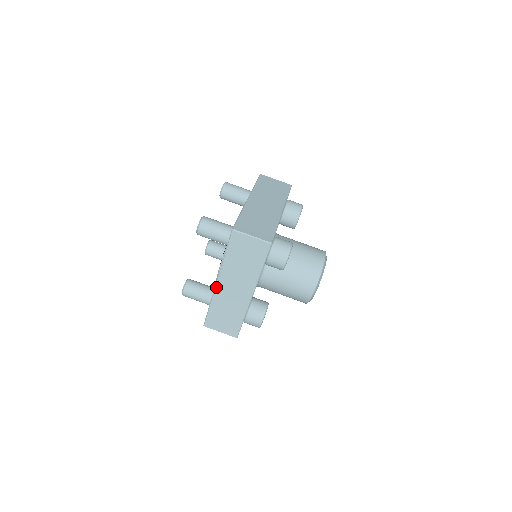
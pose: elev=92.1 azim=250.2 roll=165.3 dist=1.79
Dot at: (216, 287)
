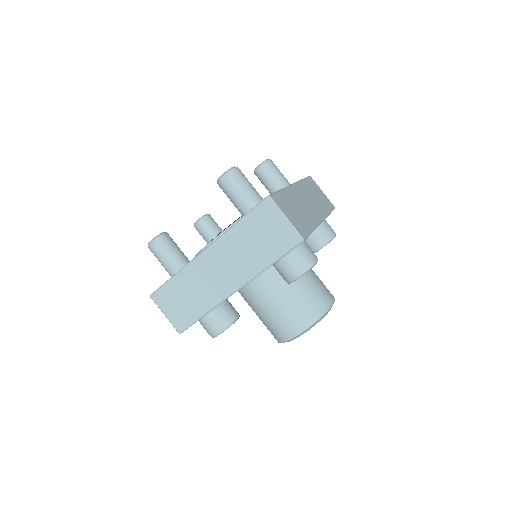
Dot at: (199, 256)
